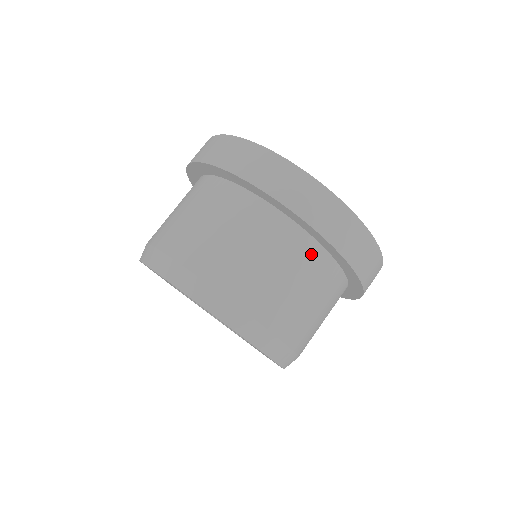
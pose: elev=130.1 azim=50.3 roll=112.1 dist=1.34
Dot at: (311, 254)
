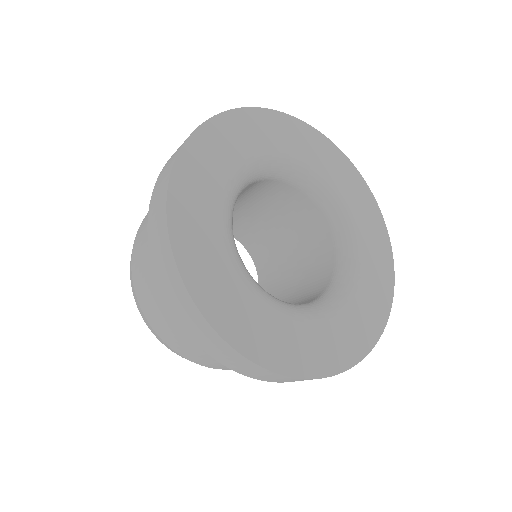
Dot at: occluded
